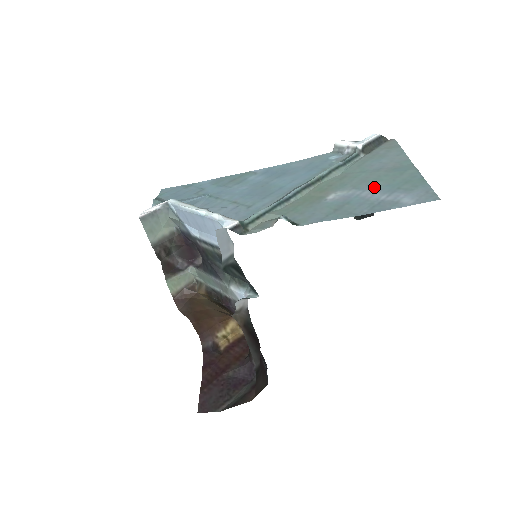
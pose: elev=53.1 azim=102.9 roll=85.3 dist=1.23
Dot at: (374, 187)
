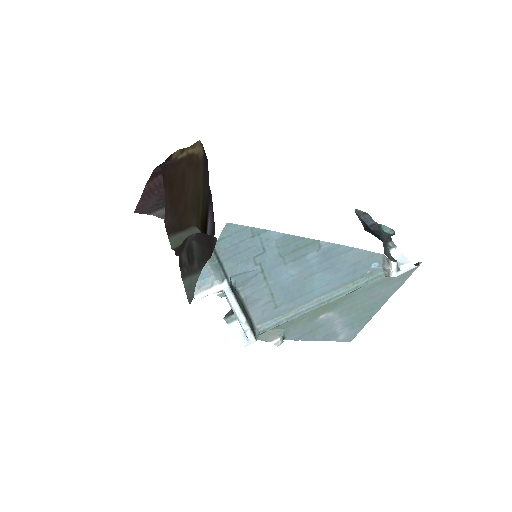
Dot at: (347, 317)
